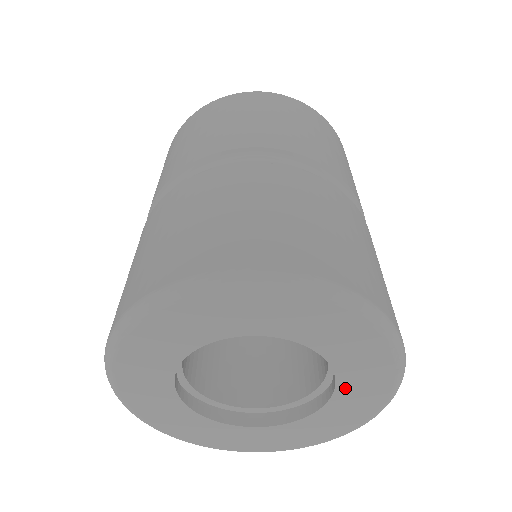
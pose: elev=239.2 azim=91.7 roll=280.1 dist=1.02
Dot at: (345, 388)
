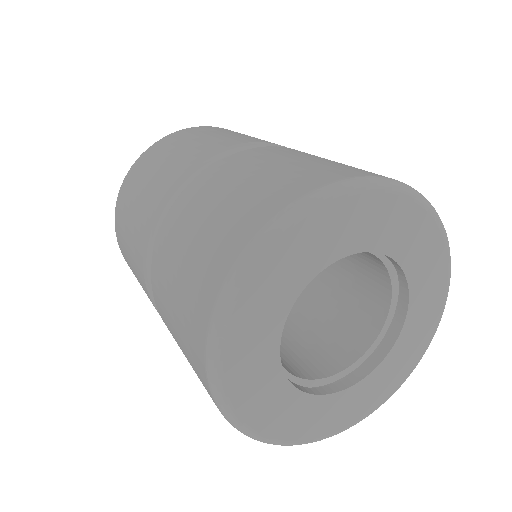
Dot at: (415, 278)
